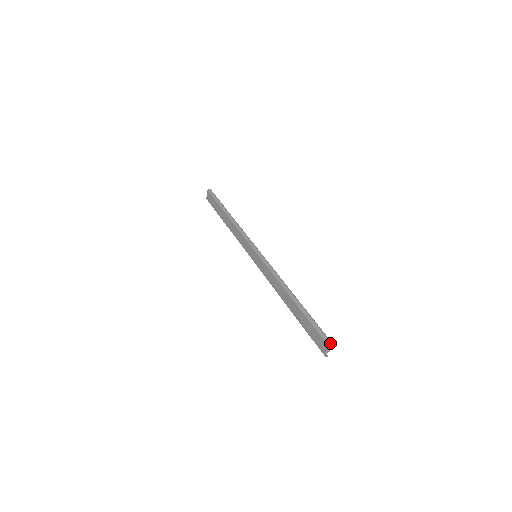
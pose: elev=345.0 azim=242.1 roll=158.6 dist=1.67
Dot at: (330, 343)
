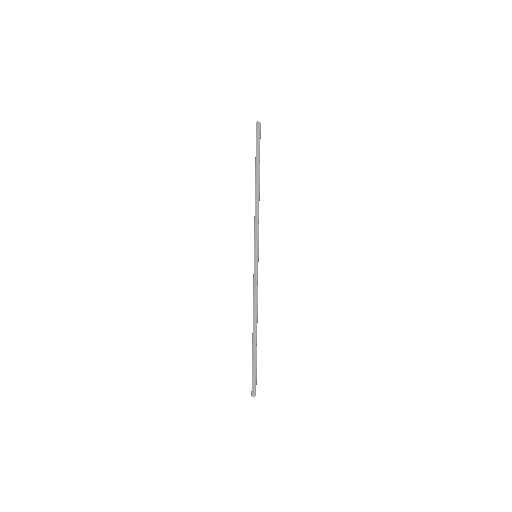
Dot at: (253, 395)
